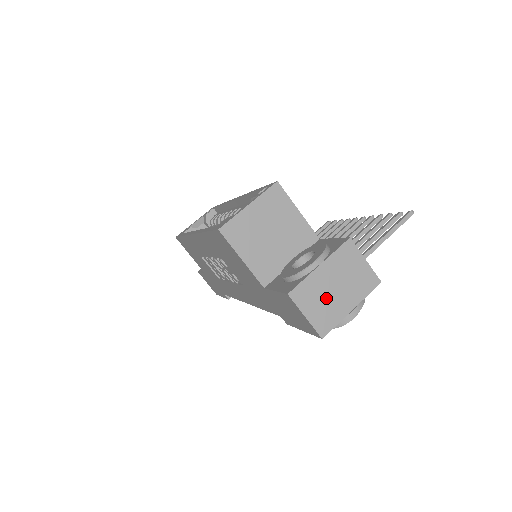
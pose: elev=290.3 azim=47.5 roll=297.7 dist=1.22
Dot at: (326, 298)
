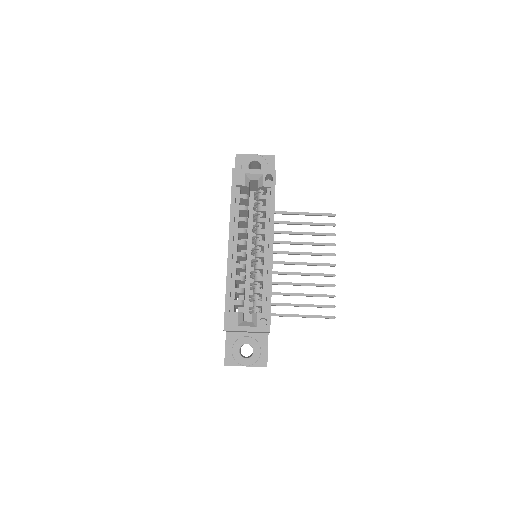
Dot at: occluded
